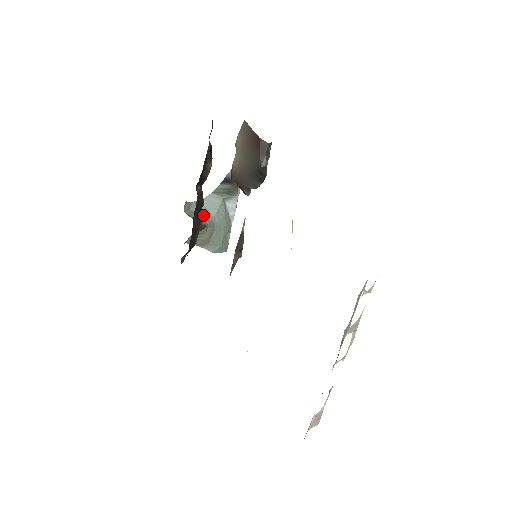
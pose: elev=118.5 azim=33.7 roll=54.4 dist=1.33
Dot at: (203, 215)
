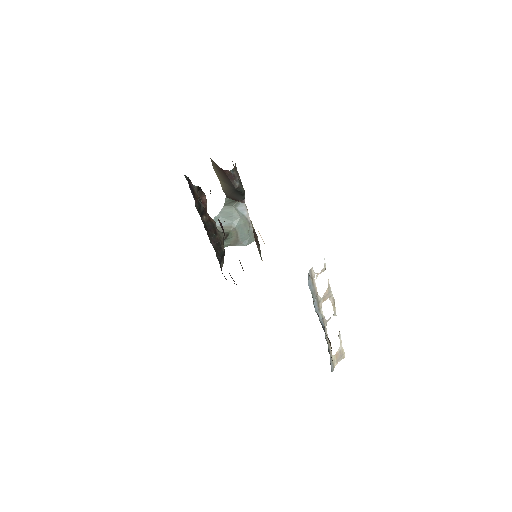
Dot at: (224, 225)
